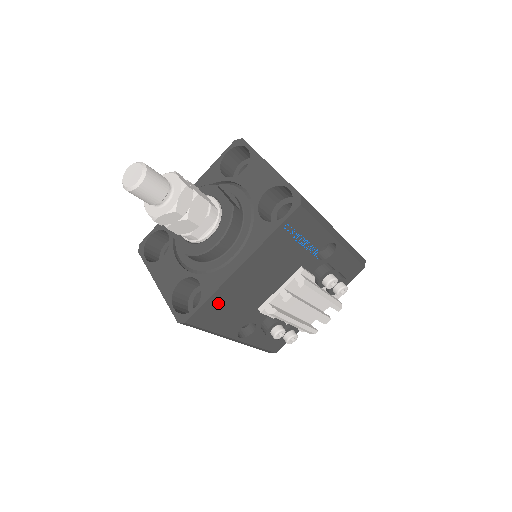
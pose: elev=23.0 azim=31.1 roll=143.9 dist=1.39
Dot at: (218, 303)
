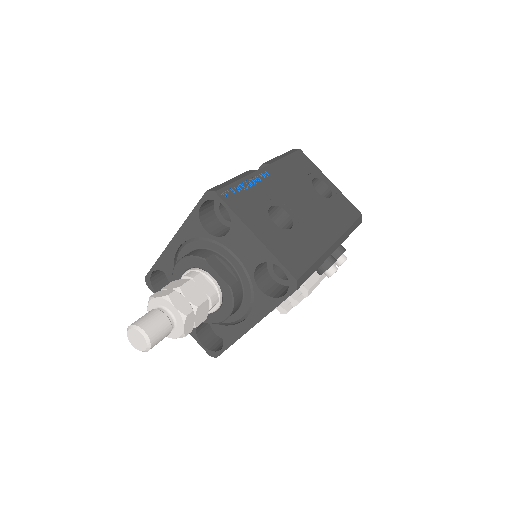
Dot at: occluded
